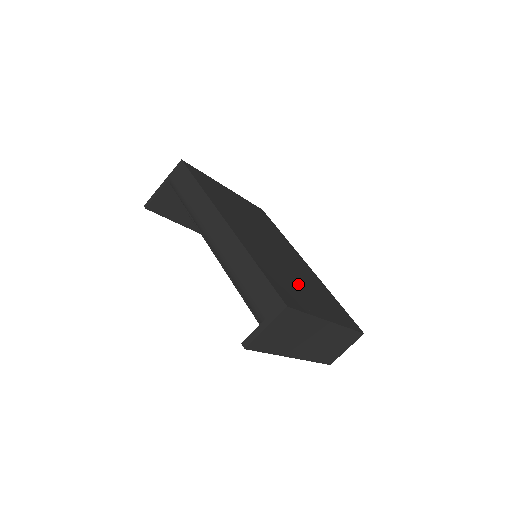
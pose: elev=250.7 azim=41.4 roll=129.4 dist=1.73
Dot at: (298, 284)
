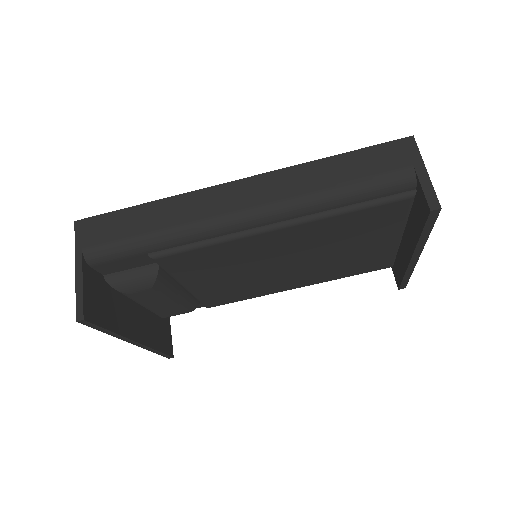
Dot at: occluded
